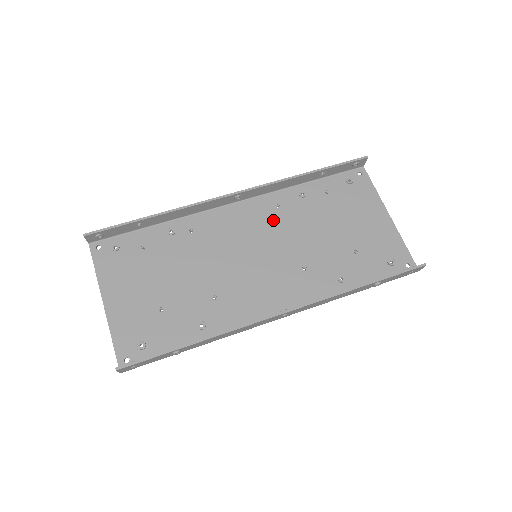
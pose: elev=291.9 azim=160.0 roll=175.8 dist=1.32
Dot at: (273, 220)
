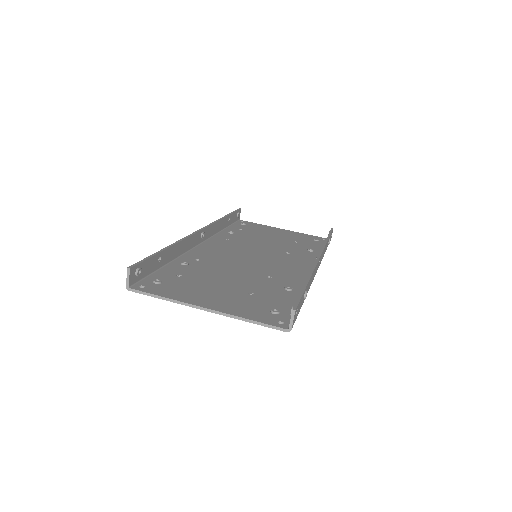
Dot at: (235, 244)
